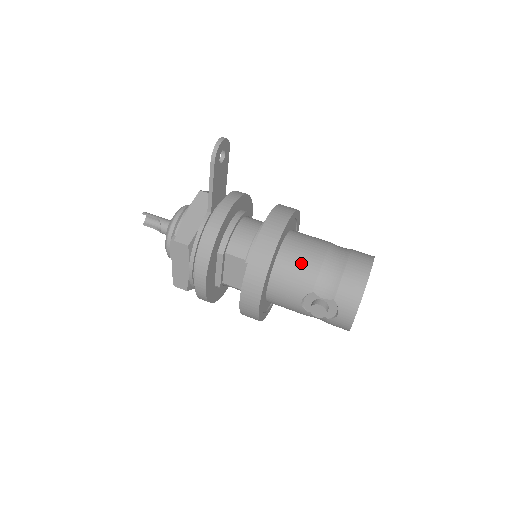
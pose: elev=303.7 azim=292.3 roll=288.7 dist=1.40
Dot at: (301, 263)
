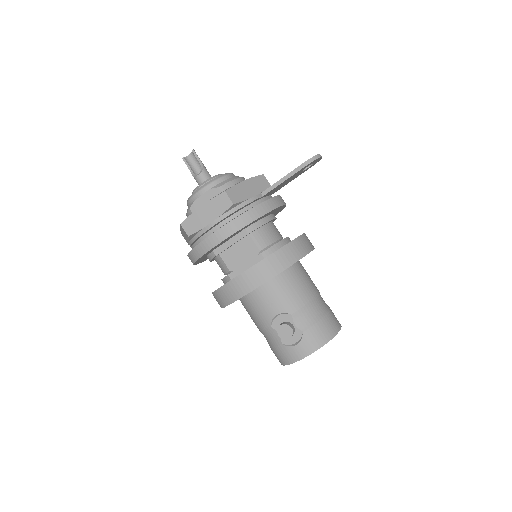
Dot at: (299, 287)
